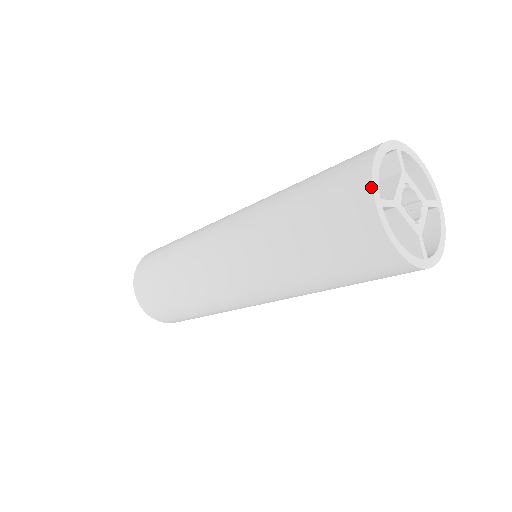
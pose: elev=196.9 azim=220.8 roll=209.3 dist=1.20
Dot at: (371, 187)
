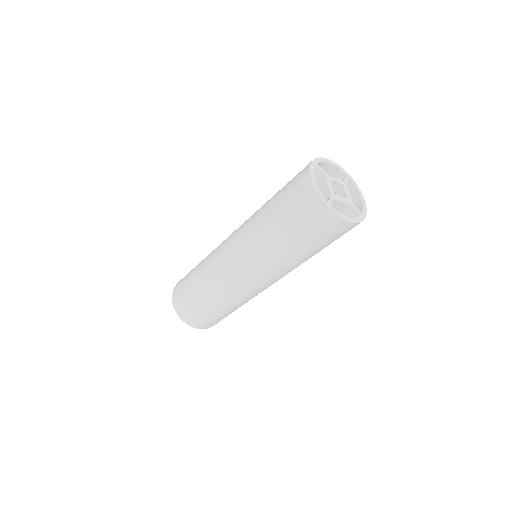
Dot at: (320, 198)
